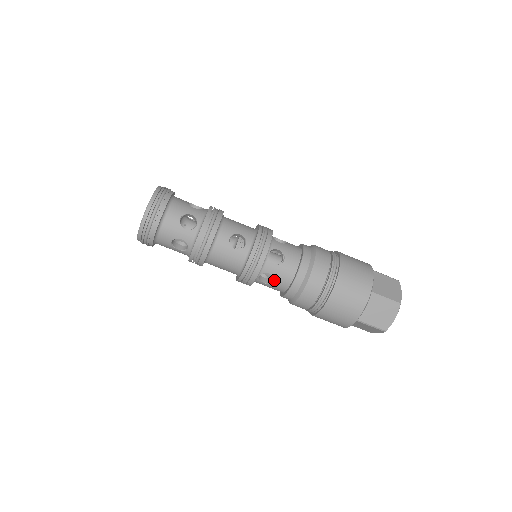
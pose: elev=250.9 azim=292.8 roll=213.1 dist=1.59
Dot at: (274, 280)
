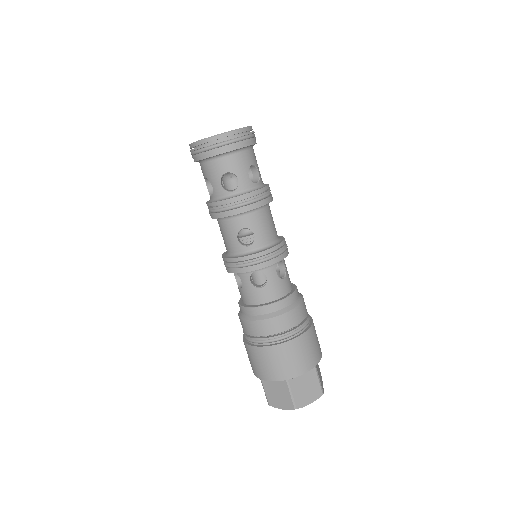
Dot at: (241, 288)
